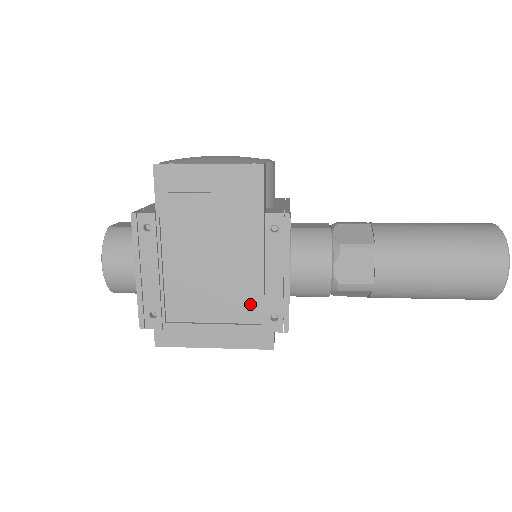
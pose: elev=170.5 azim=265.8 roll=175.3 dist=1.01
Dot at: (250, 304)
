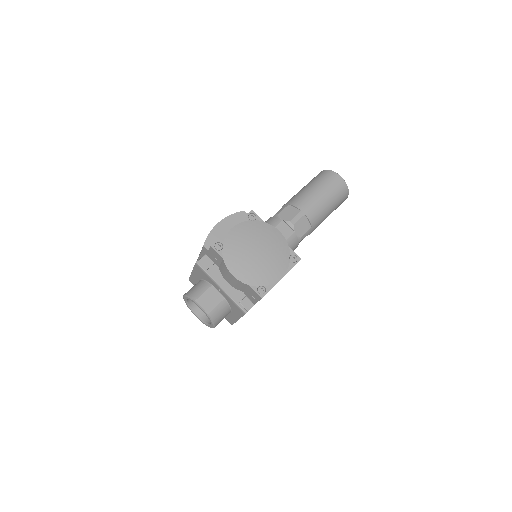
Dot at: occluded
